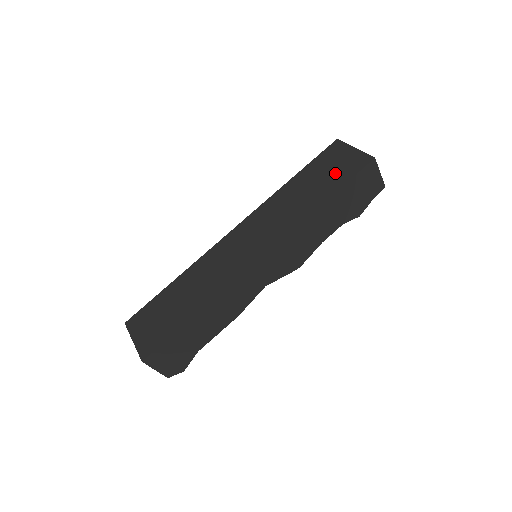
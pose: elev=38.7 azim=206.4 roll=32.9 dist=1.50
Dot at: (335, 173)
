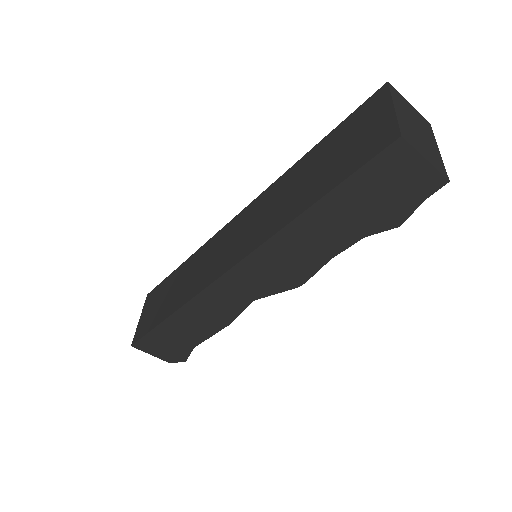
Dot at: (346, 155)
